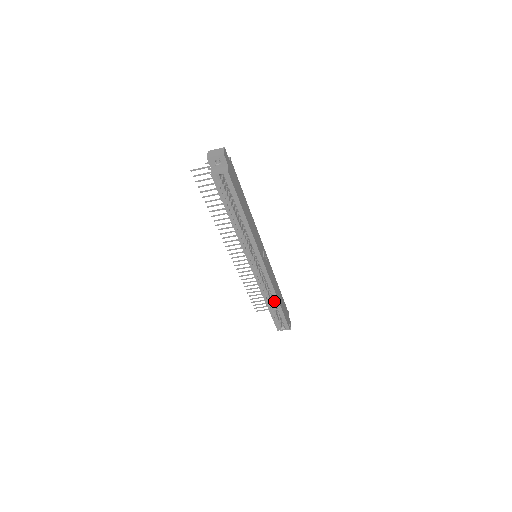
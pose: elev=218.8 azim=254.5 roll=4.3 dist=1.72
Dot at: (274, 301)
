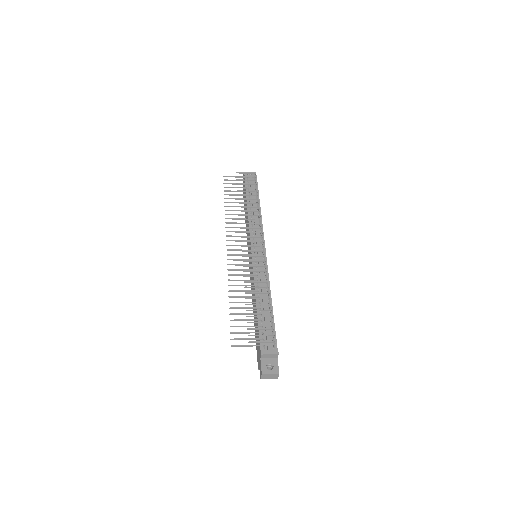
Dot at: occluded
